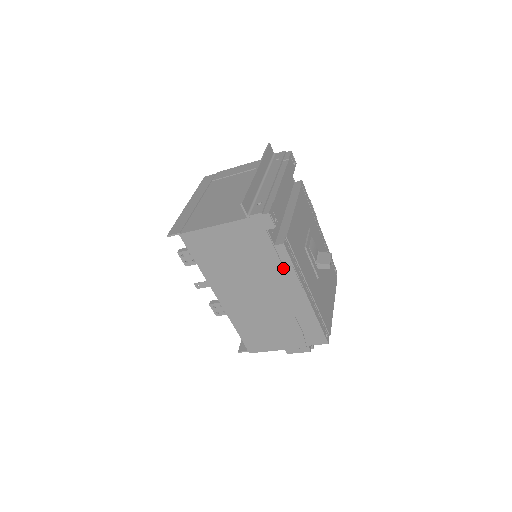
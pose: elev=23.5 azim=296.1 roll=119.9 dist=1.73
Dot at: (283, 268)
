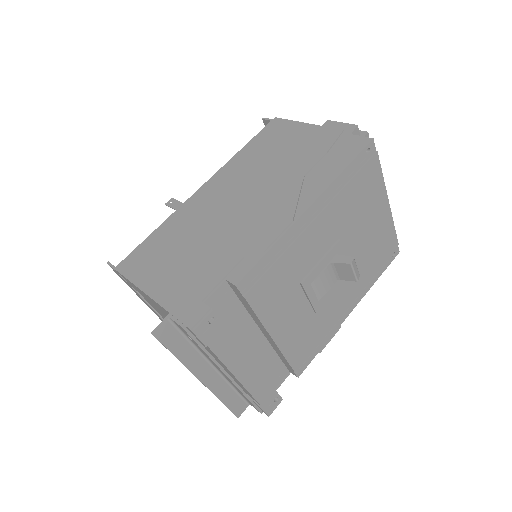
Dot at: occluded
